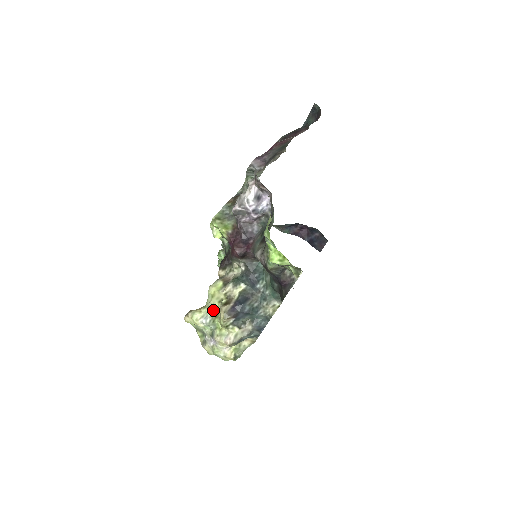
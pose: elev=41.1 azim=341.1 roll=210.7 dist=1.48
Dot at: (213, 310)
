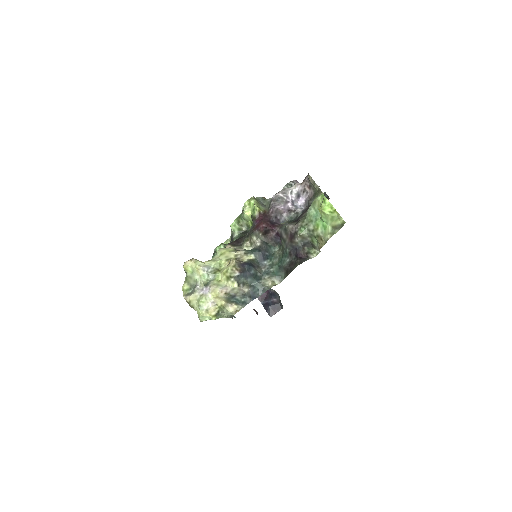
Dot at: (218, 264)
